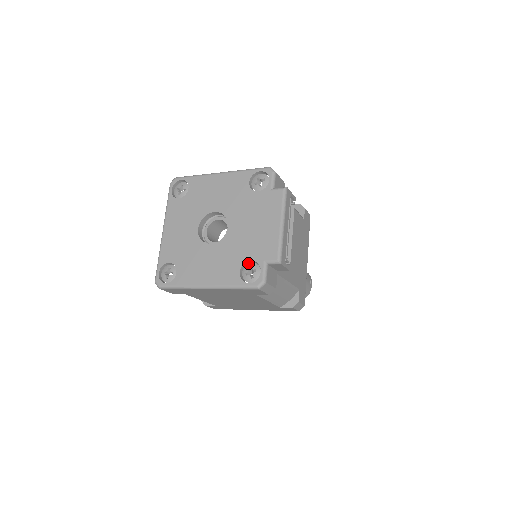
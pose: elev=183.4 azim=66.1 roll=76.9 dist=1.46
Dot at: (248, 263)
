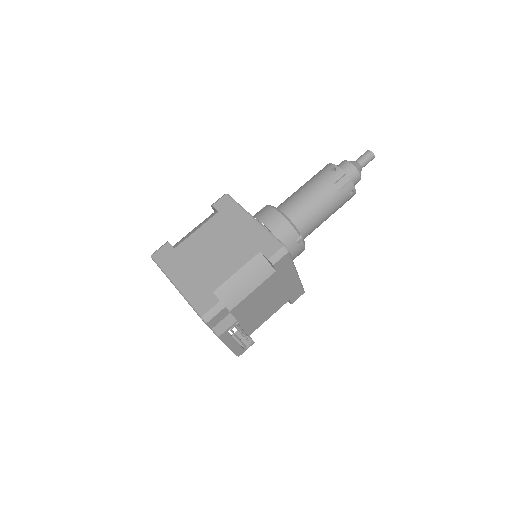
Dot at: occluded
